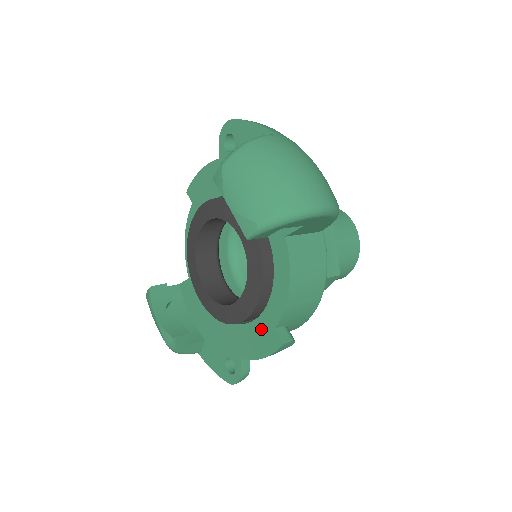
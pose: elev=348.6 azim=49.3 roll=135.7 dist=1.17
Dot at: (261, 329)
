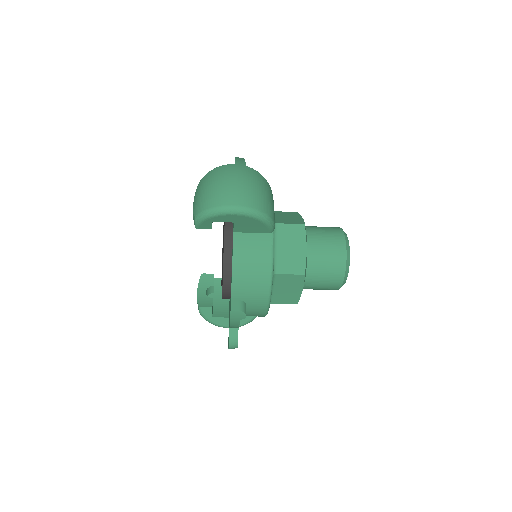
Dot at: (230, 302)
